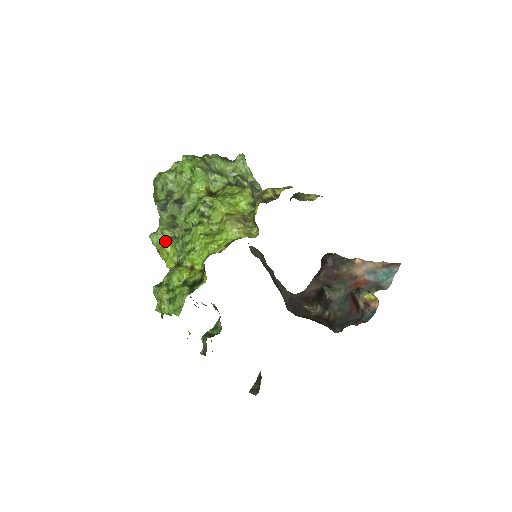
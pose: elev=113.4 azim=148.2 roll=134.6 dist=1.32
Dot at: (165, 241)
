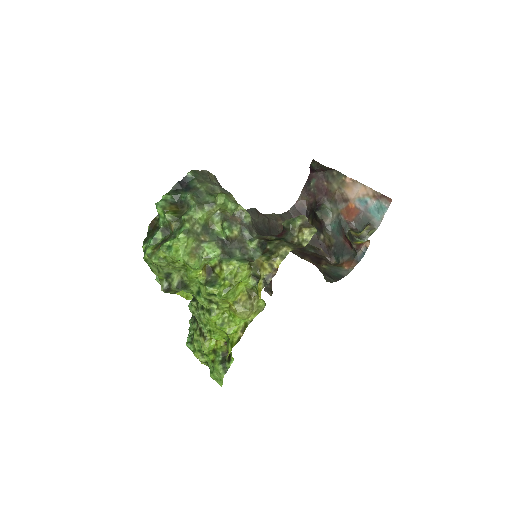
Dot at: occluded
